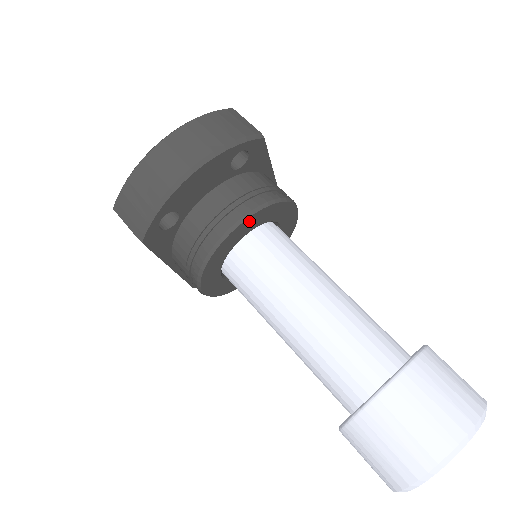
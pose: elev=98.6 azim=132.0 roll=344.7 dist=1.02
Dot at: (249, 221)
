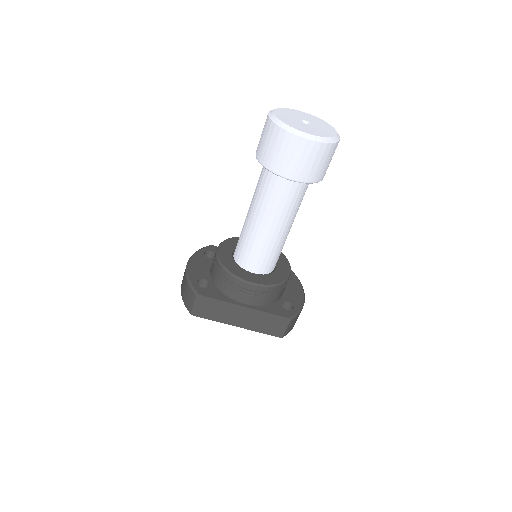
Dot at: (223, 247)
